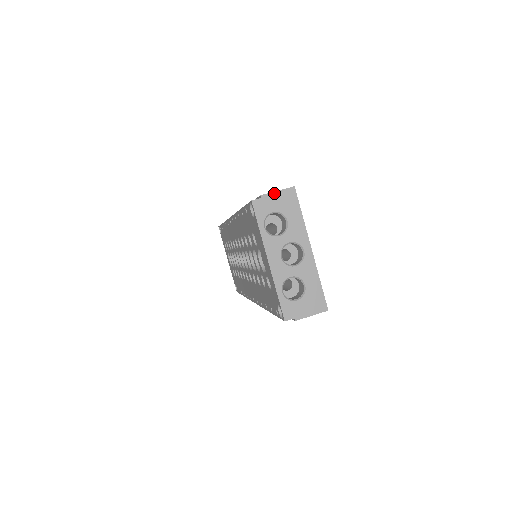
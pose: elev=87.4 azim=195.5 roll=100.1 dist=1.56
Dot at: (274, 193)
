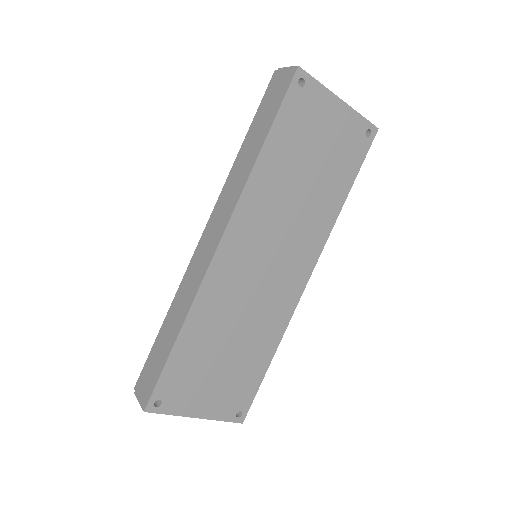
Dot at: (139, 400)
